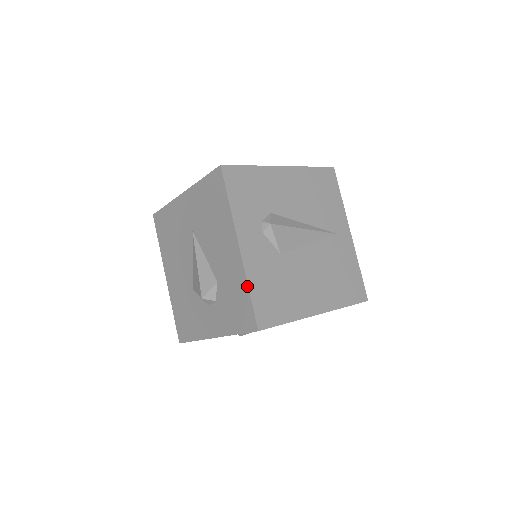
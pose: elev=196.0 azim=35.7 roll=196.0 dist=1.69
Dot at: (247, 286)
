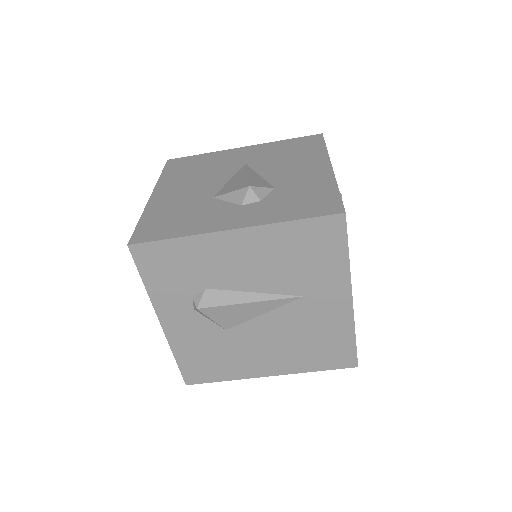
Dot at: (336, 186)
